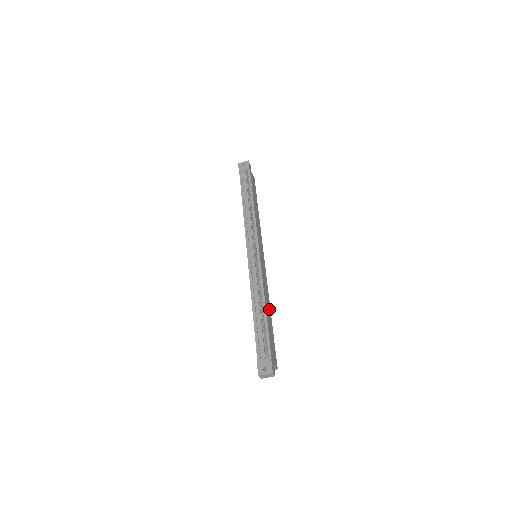
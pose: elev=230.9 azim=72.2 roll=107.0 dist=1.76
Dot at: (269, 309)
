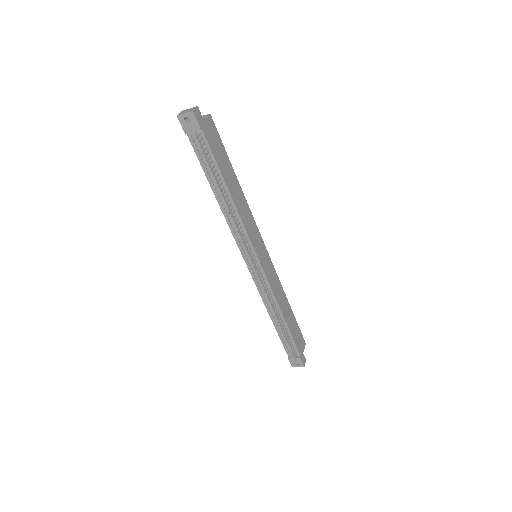
Dot at: (286, 303)
